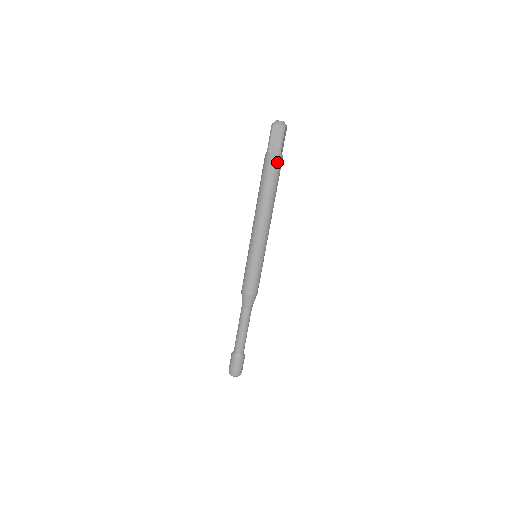
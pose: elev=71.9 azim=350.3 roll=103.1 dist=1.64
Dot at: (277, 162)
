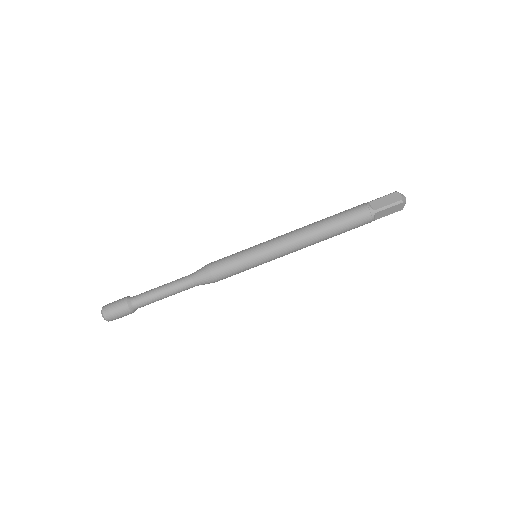
Dot at: (365, 214)
